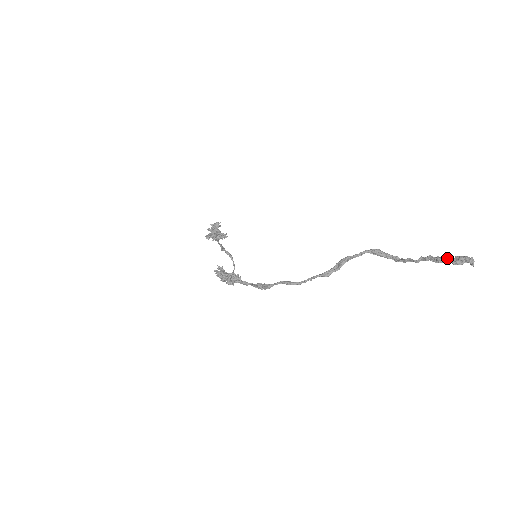
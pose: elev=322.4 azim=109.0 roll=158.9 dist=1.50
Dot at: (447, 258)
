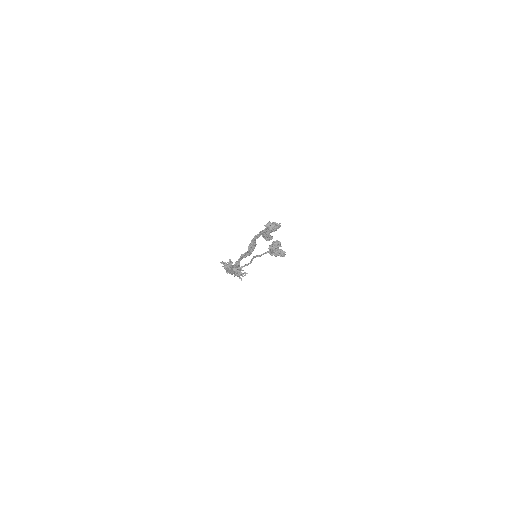
Dot at: occluded
